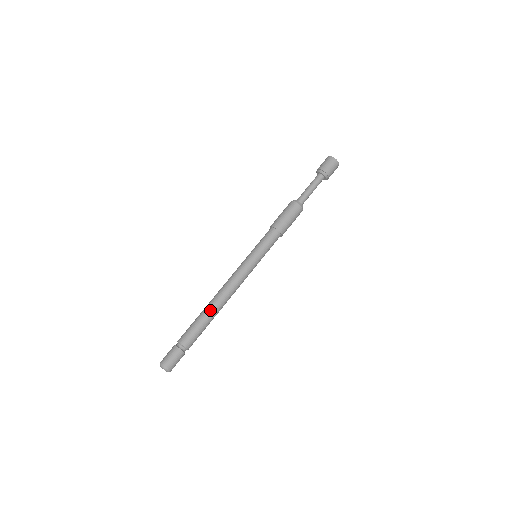
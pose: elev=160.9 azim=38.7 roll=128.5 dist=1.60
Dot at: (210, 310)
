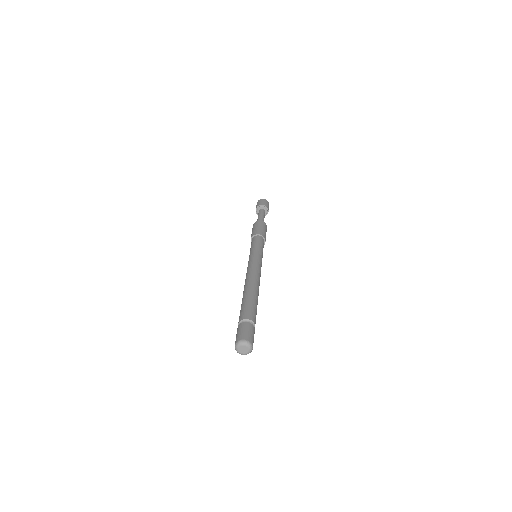
Dot at: (255, 291)
